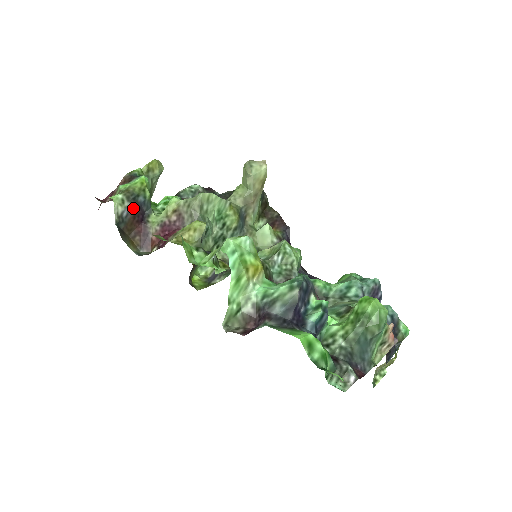
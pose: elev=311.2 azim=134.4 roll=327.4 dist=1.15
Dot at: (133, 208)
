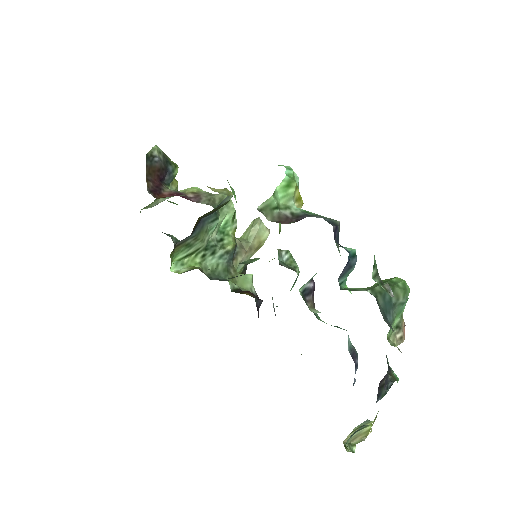
Dot at: (163, 165)
